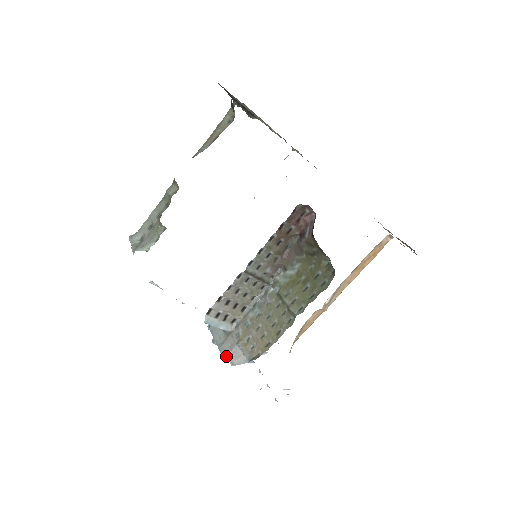
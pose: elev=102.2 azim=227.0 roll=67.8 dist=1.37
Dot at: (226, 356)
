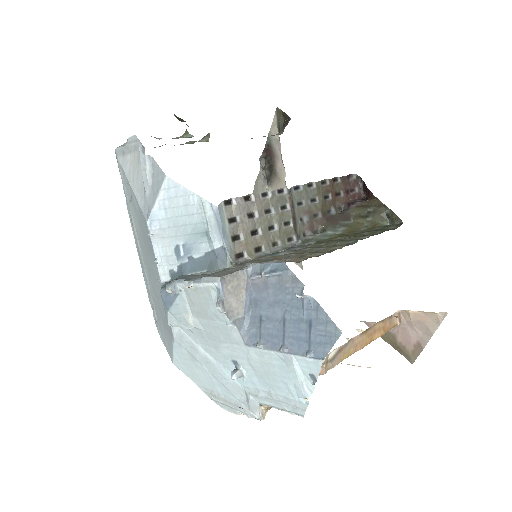
Dot at: (223, 276)
